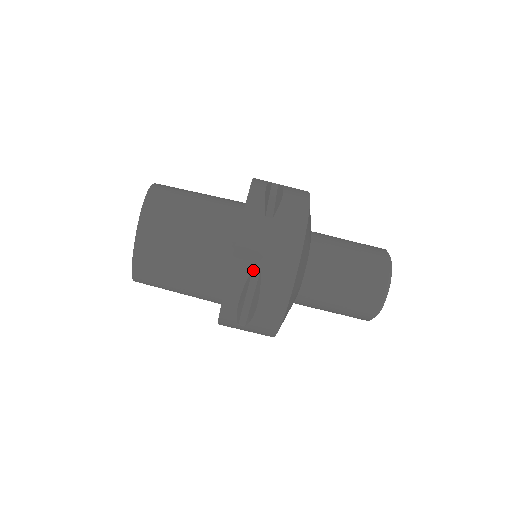
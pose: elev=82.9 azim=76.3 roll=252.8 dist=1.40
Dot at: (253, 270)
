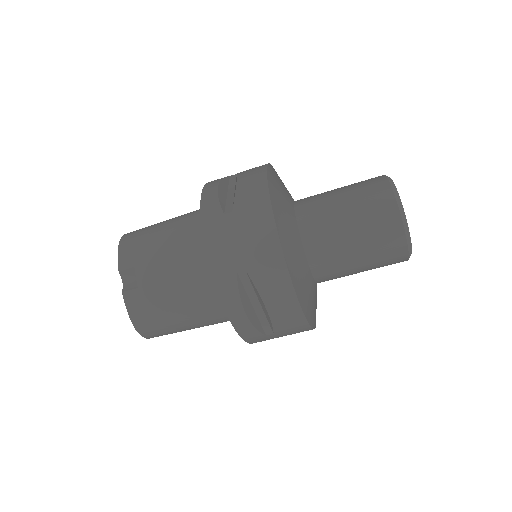
Dot at: occluded
